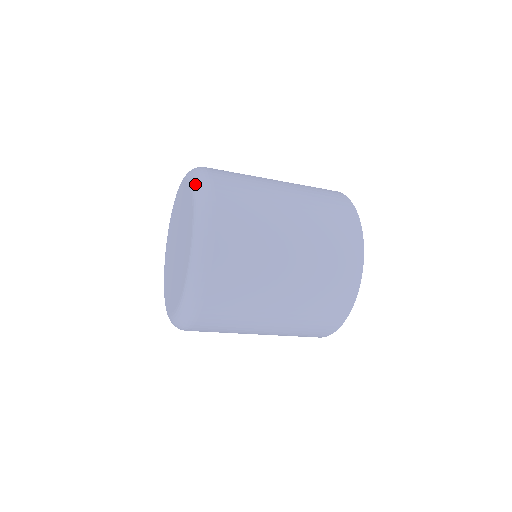
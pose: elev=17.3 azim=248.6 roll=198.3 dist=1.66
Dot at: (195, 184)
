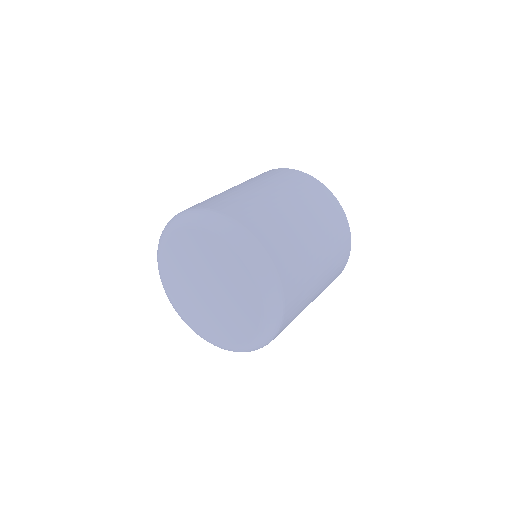
Dot at: (264, 336)
